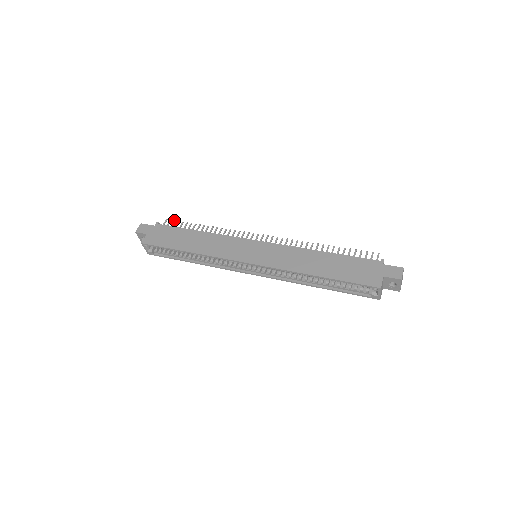
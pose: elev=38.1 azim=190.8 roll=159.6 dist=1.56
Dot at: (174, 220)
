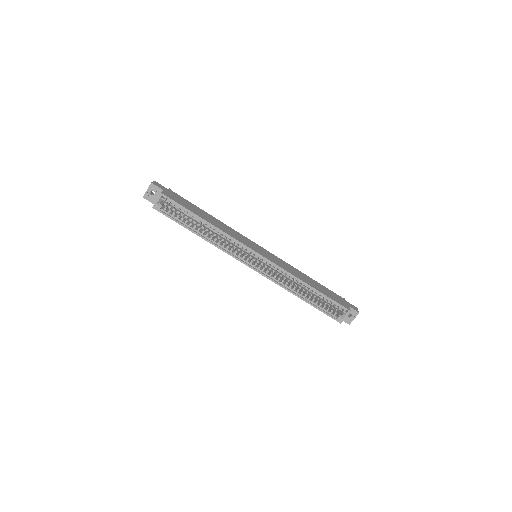
Dot at: occluded
